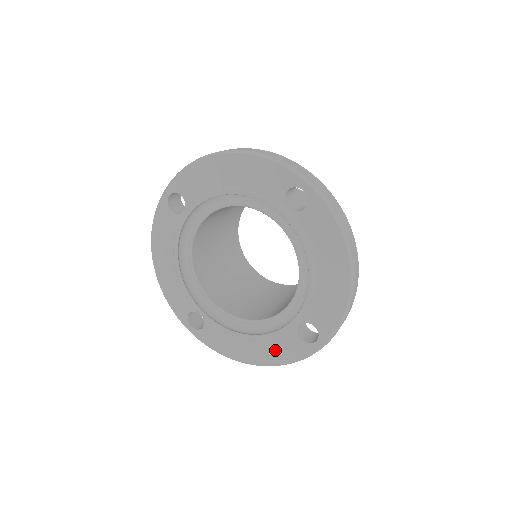
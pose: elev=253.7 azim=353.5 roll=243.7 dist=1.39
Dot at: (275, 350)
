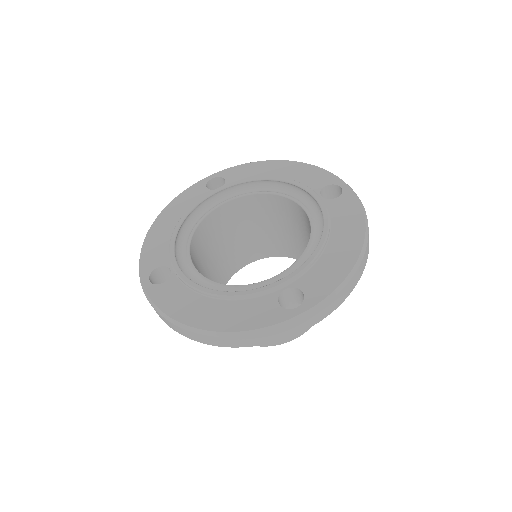
Dot at: (240, 313)
